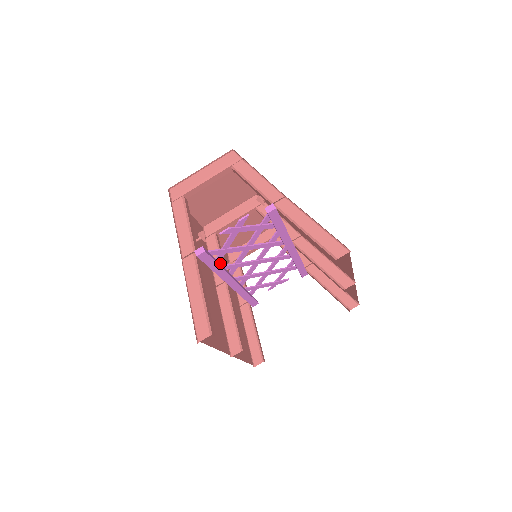
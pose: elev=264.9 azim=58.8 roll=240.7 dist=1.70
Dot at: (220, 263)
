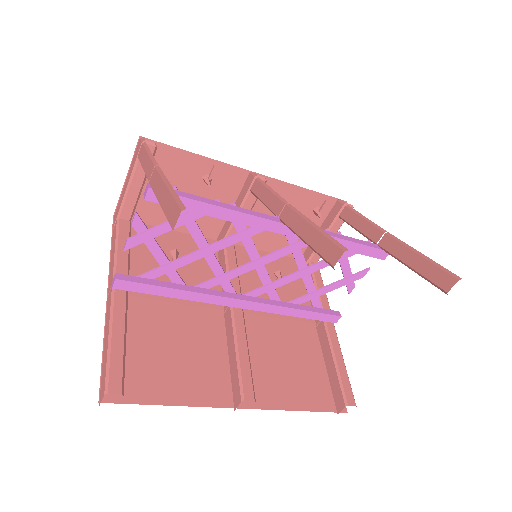
Dot at: occluded
